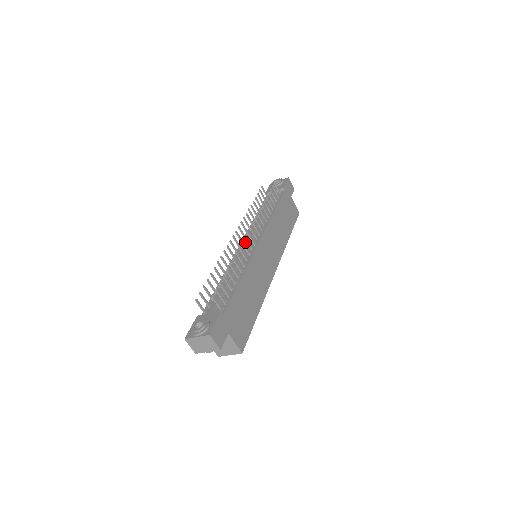
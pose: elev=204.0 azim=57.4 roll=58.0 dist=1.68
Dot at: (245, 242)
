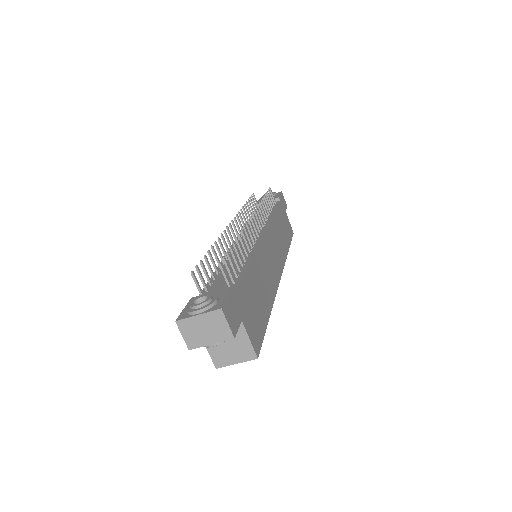
Dot at: occluded
